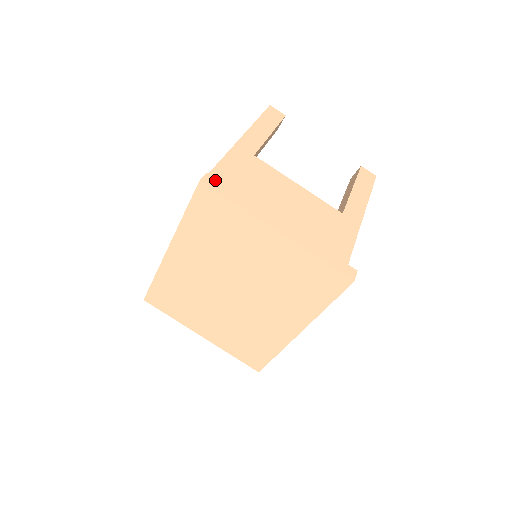
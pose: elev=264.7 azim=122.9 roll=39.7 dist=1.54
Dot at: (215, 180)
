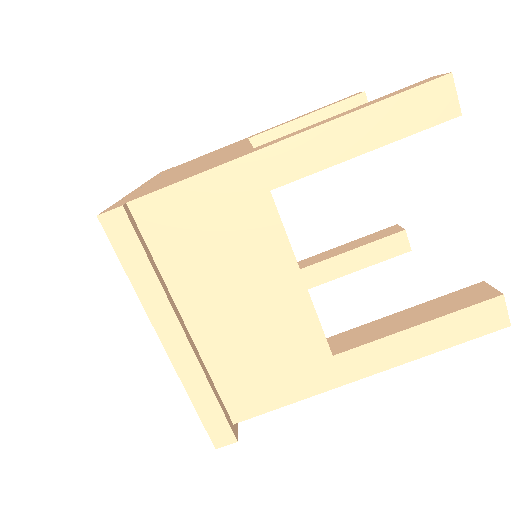
Dot at: (126, 225)
